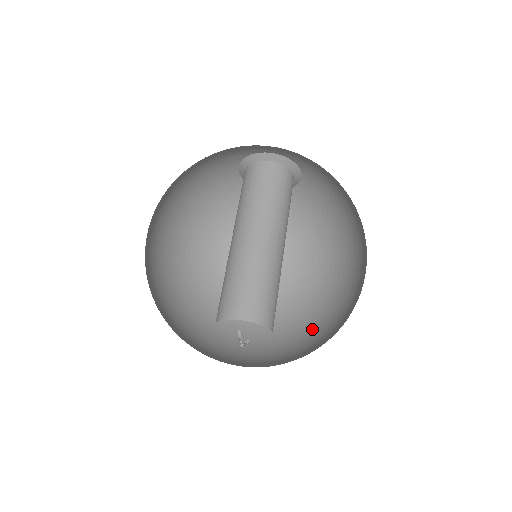
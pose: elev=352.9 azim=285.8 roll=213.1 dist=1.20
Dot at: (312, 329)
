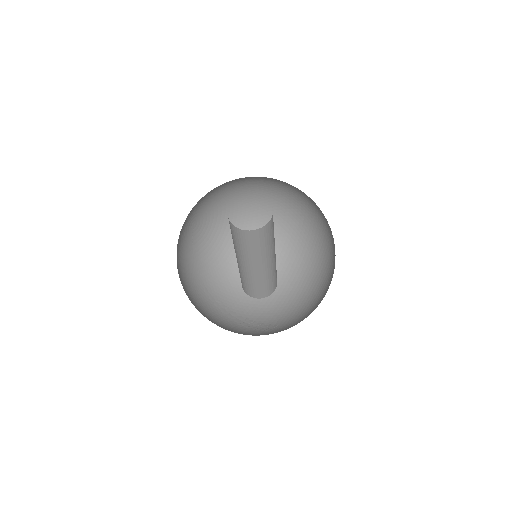
Dot at: (316, 247)
